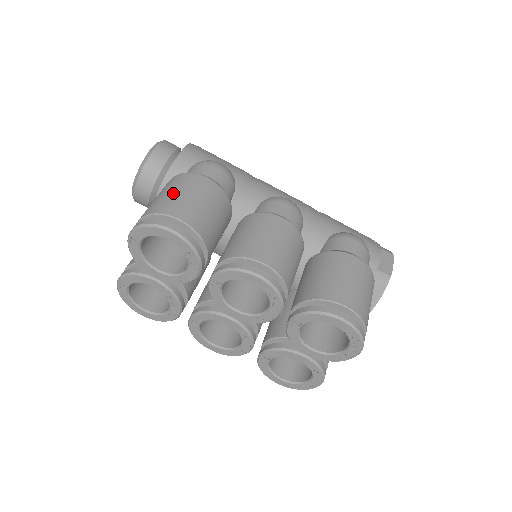
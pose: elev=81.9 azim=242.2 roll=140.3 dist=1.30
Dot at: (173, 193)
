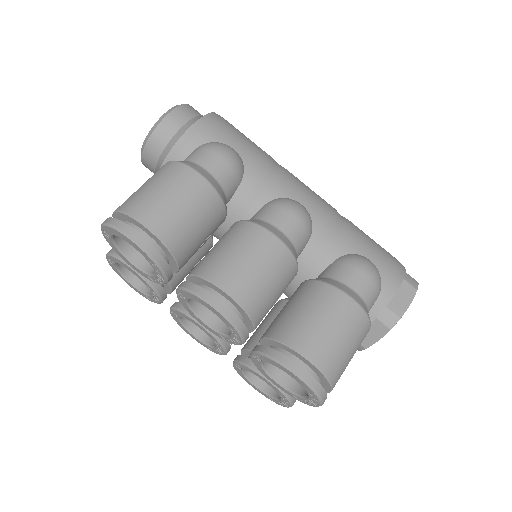
Dot at: (153, 189)
